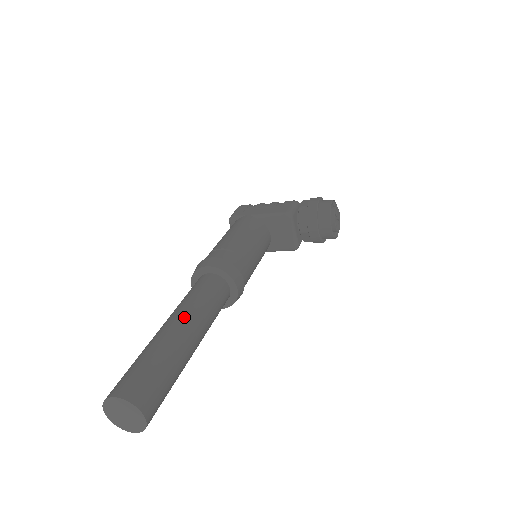
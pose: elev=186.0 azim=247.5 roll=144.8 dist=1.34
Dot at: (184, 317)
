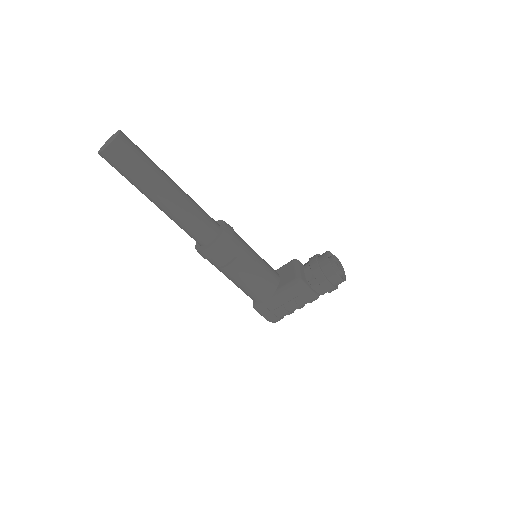
Dot at: occluded
